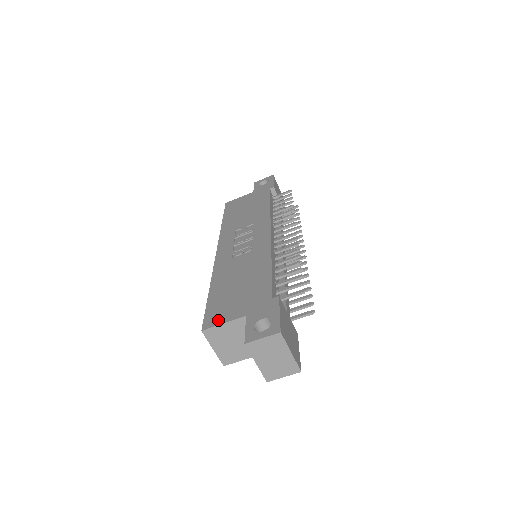
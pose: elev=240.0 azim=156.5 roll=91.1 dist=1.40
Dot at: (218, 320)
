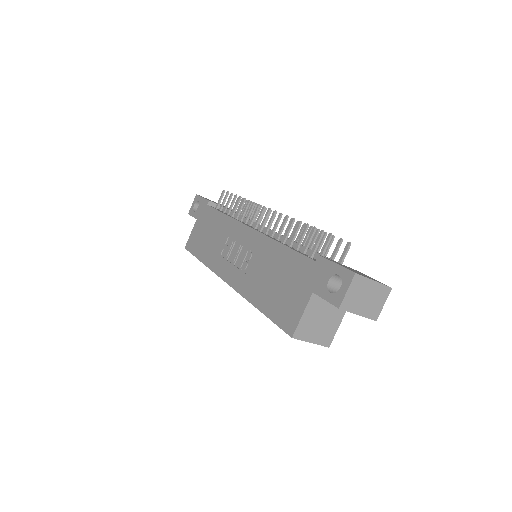
Dot at: (295, 318)
